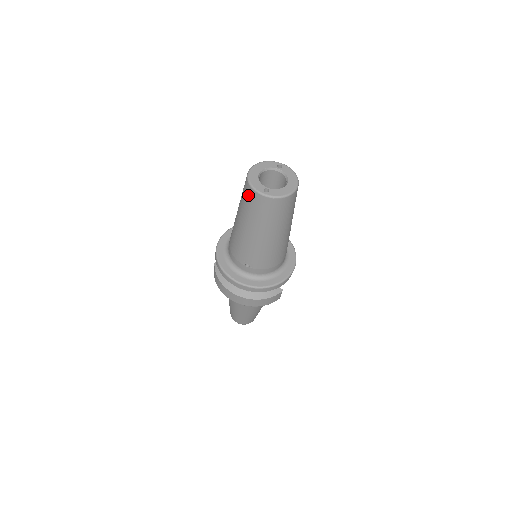
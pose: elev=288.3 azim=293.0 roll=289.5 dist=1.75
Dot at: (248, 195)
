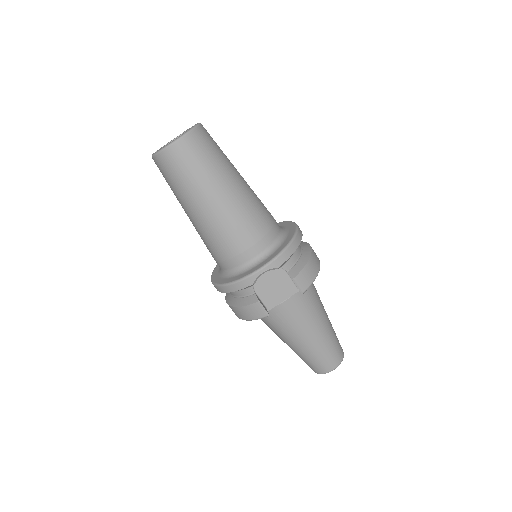
Dot at: occluded
